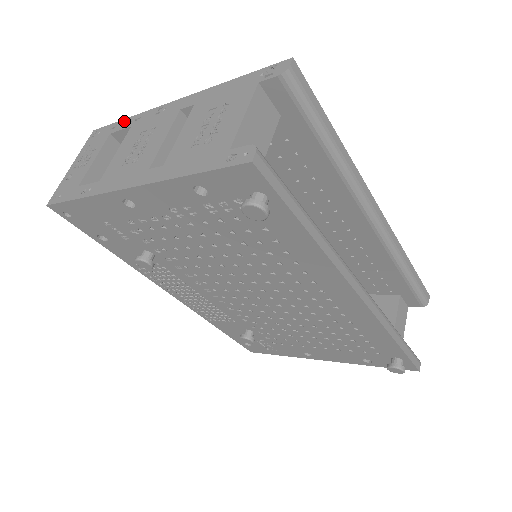
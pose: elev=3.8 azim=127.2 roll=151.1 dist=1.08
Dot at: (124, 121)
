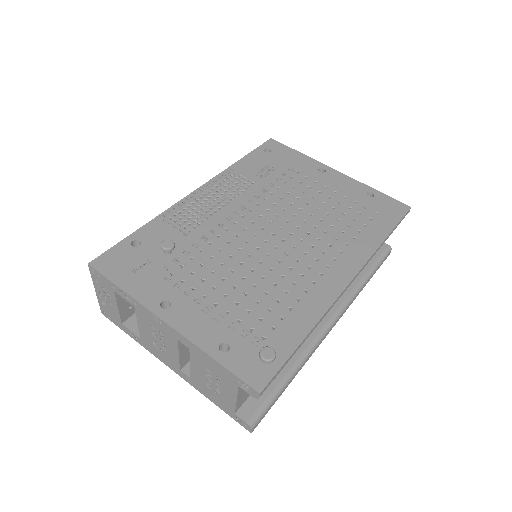
Dot at: (121, 291)
